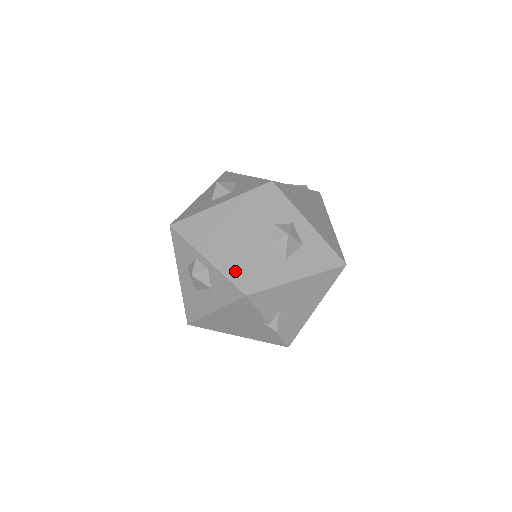
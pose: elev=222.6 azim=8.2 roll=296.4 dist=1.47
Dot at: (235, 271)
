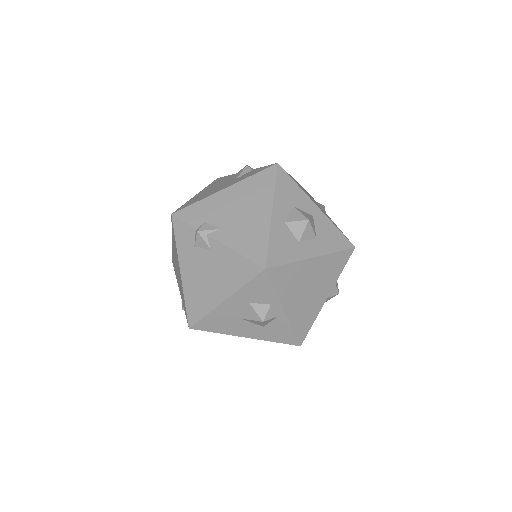
Dot at: (302, 325)
